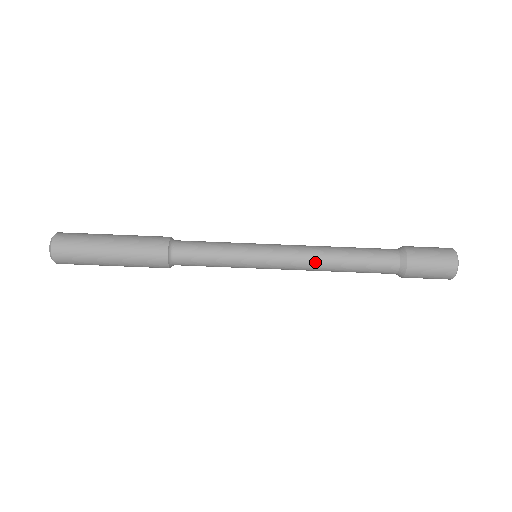
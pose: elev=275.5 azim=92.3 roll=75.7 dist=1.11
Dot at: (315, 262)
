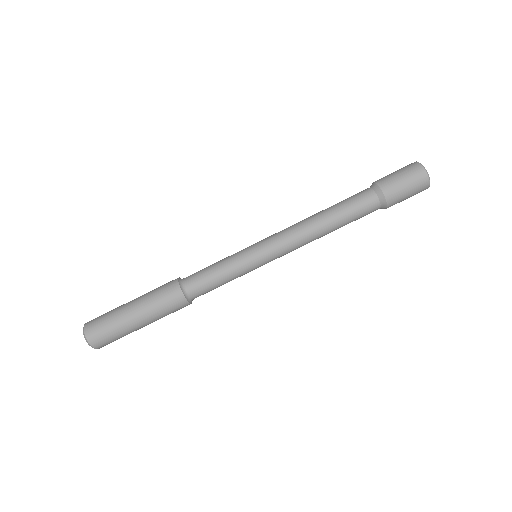
Dot at: occluded
